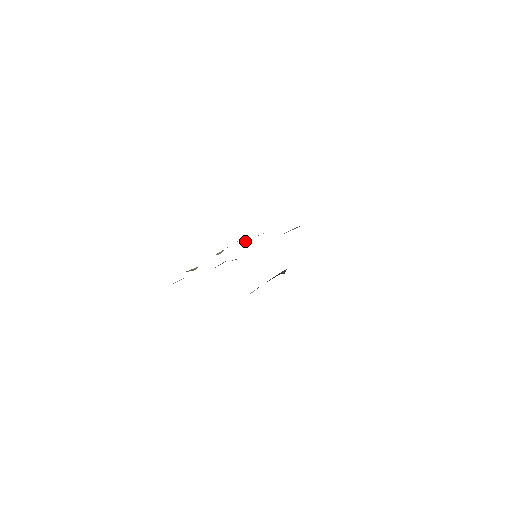
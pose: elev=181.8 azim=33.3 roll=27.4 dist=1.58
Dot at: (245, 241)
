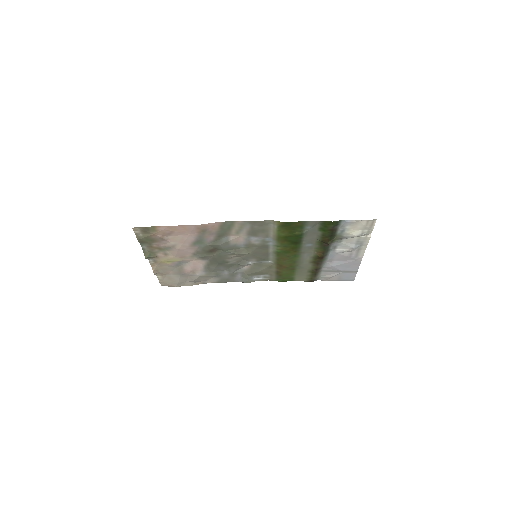
Dot at: (180, 279)
